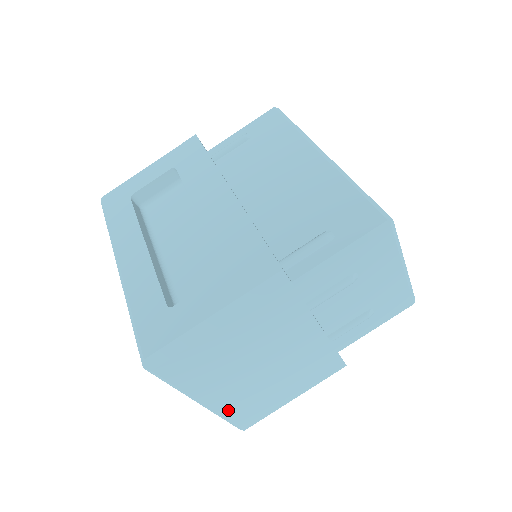
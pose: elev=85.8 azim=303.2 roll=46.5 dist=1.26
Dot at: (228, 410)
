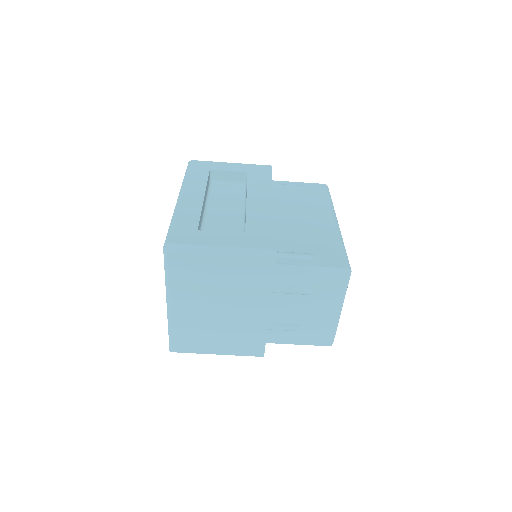
Dot at: (178, 324)
